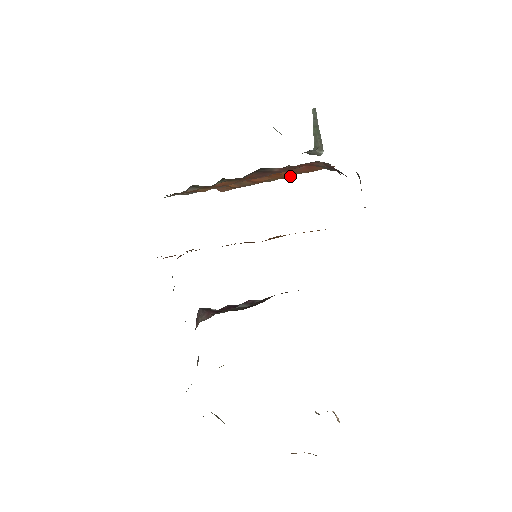
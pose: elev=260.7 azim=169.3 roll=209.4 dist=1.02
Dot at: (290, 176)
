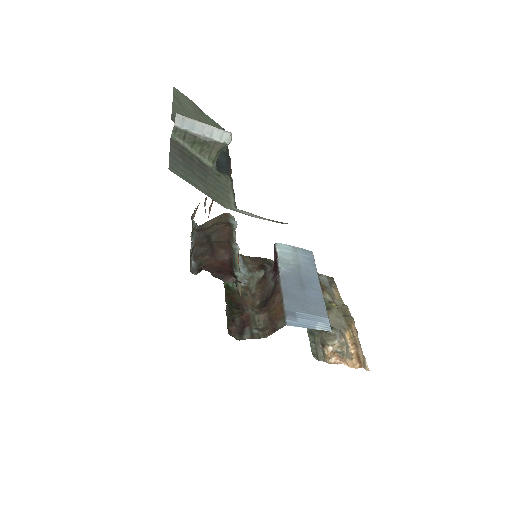
Dot at: (231, 172)
